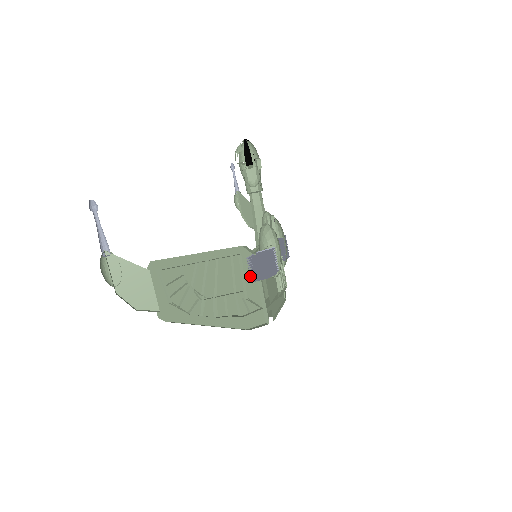
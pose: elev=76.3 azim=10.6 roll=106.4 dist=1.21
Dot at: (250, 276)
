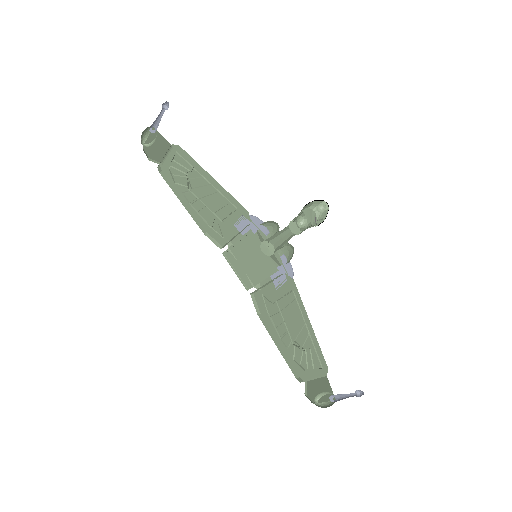
Dot at: (280, 290)
